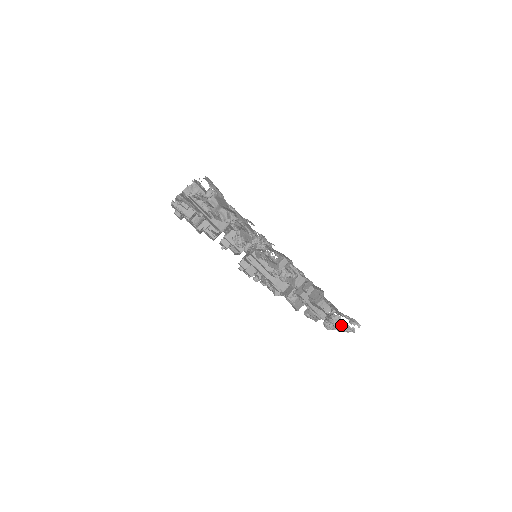
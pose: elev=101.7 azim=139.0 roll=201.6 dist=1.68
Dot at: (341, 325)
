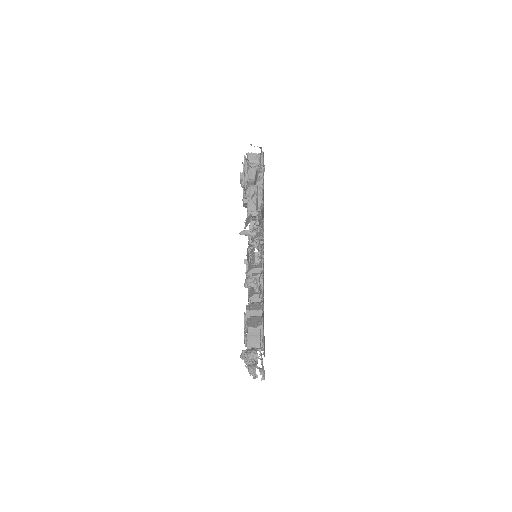
Dot at: (252, 364)
